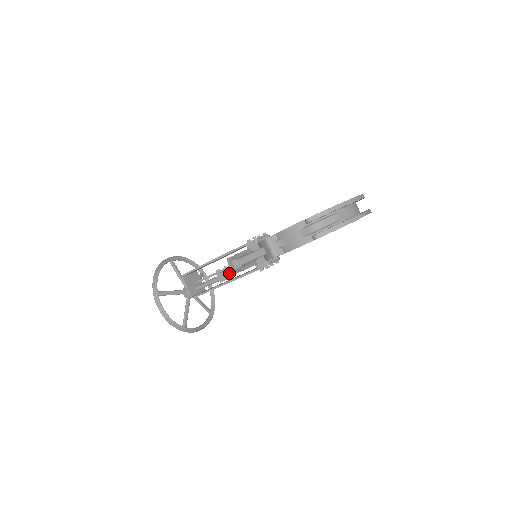
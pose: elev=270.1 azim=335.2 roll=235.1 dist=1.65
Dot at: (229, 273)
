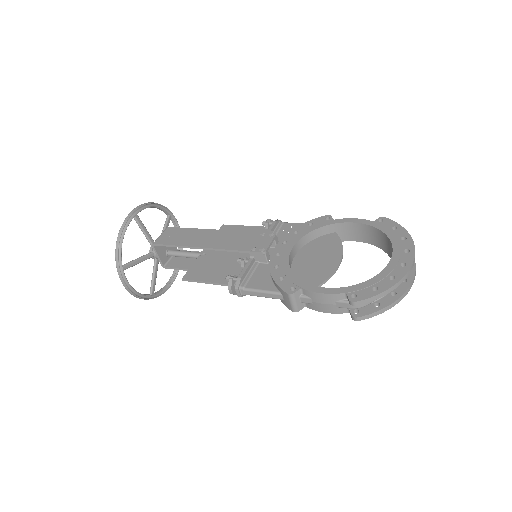
Dot at: occluded
